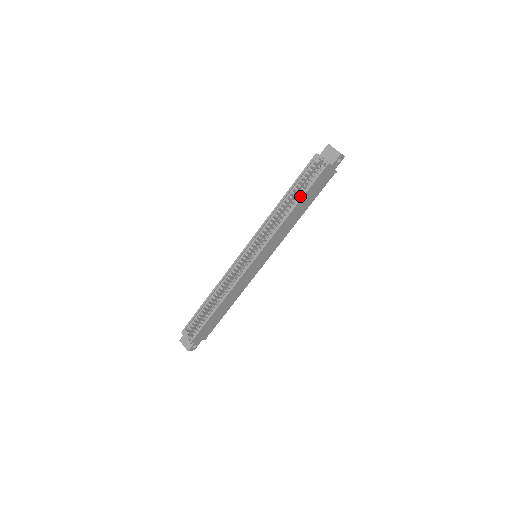
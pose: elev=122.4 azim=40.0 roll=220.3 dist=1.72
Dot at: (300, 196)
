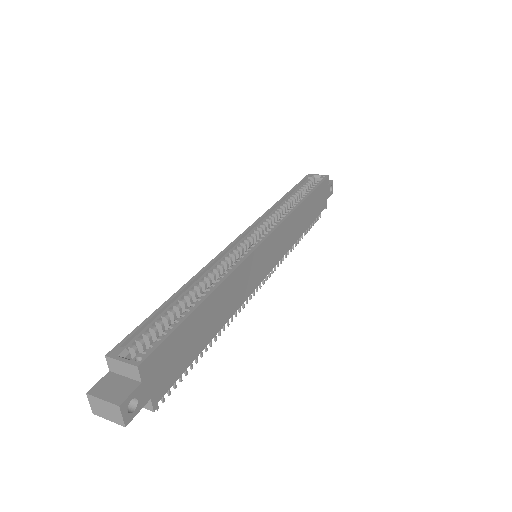
Dot at: (306, 194)
